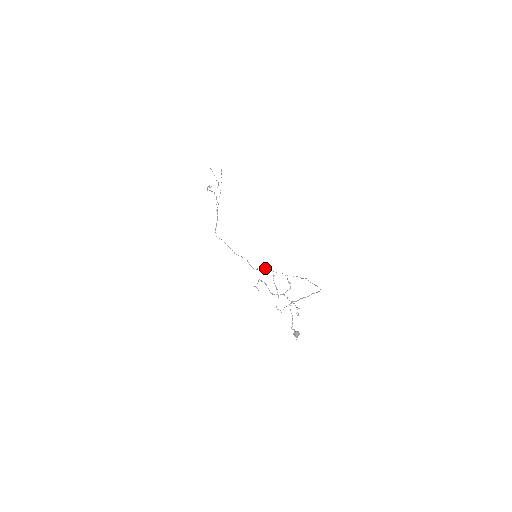
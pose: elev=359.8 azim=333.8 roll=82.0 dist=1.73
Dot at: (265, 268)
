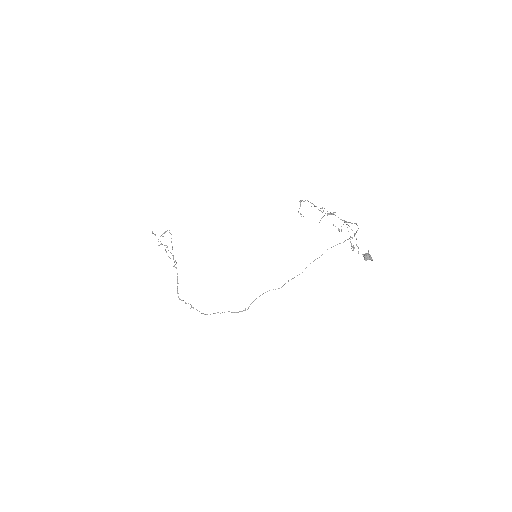
Dot at: (260, 295)
